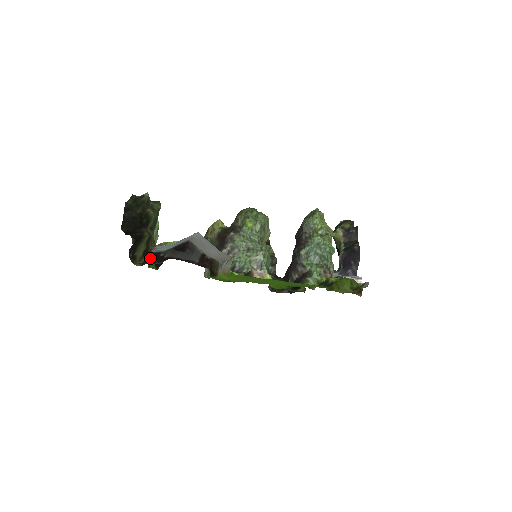
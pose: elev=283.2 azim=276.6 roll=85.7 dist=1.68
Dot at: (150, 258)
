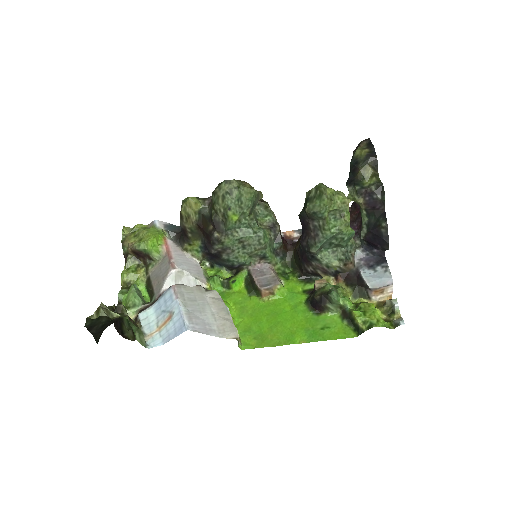
Dot at: (139, 312)
